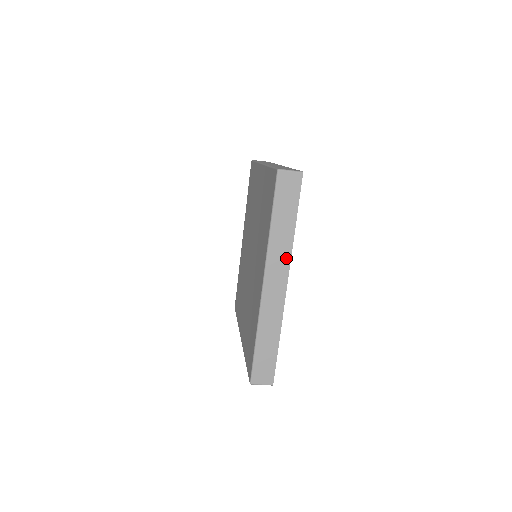
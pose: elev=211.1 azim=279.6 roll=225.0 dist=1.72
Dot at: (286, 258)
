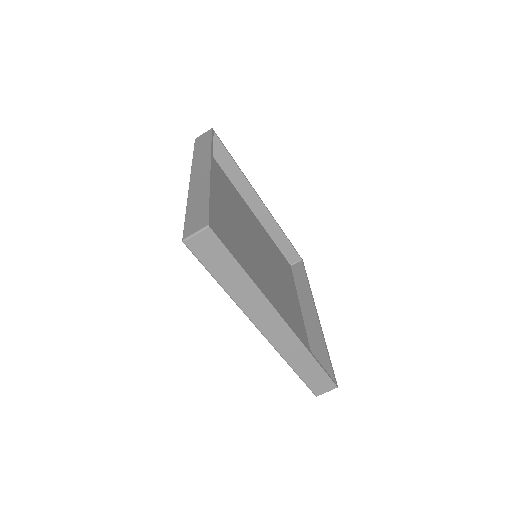
Dot at: (207, 158)
